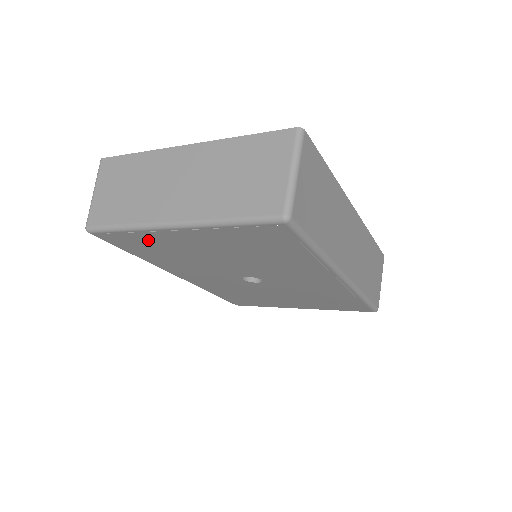
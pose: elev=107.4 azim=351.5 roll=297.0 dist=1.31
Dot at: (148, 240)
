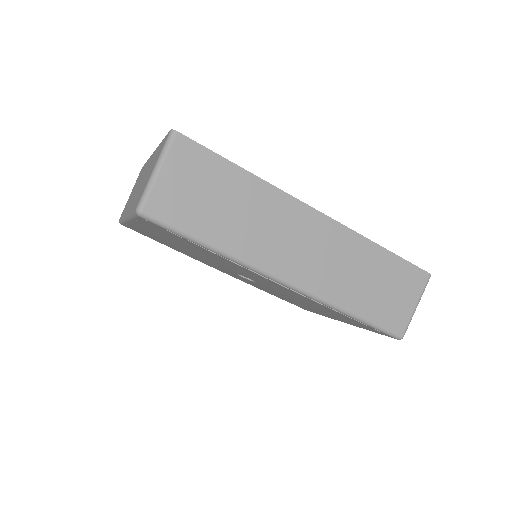
Dot at: (143, 232)
